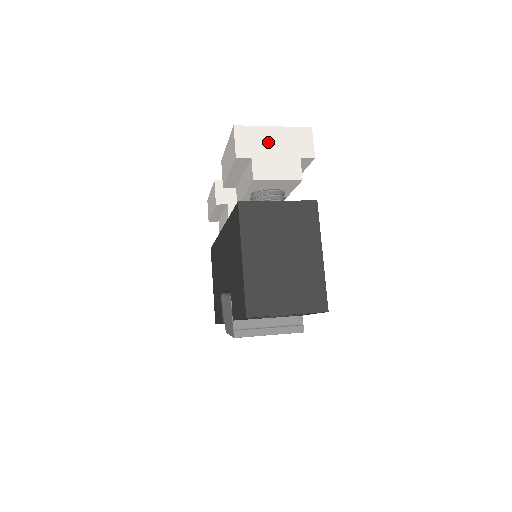
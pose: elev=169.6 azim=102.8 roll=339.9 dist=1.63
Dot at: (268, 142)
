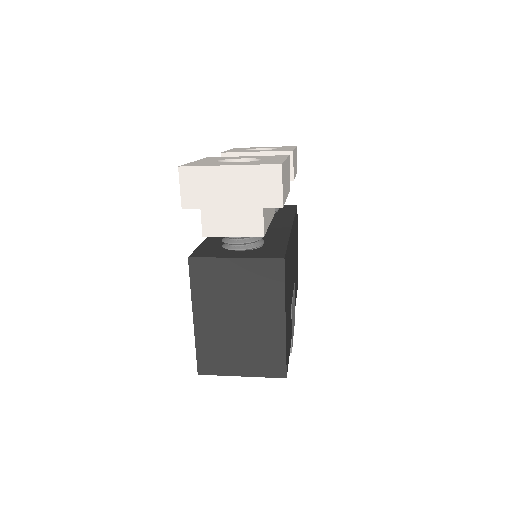
Dot at: (221, 187)
